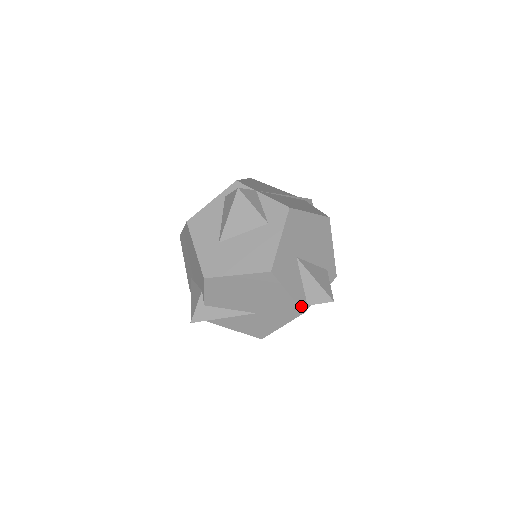
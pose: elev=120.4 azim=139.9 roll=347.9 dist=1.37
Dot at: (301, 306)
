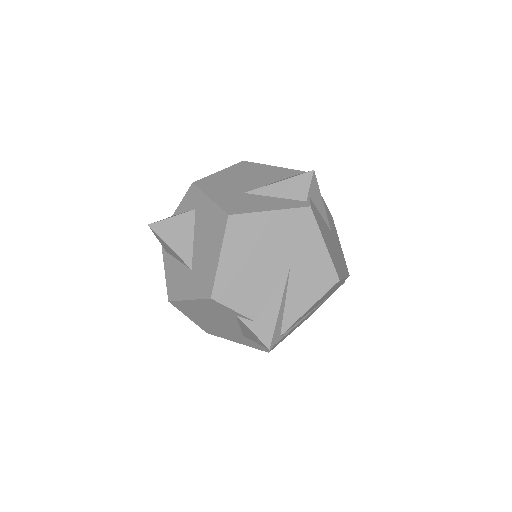
Dot at: (299, 206)
